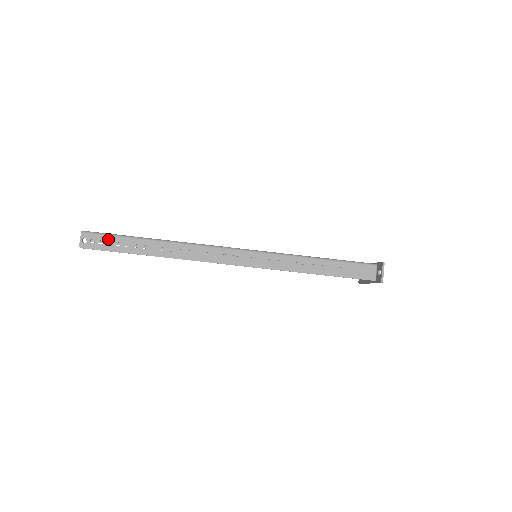
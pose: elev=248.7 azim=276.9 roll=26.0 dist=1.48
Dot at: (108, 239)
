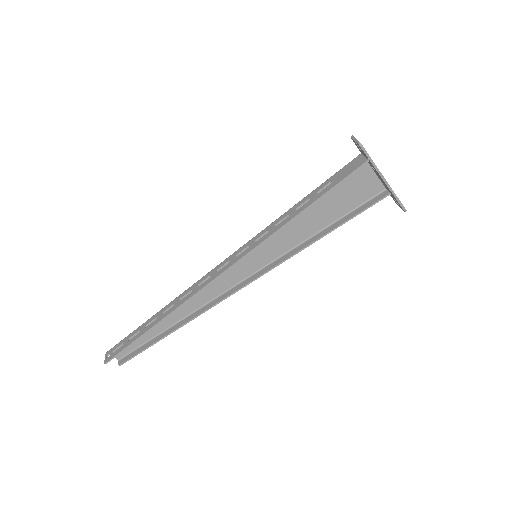
Dot at: (125, 340)
